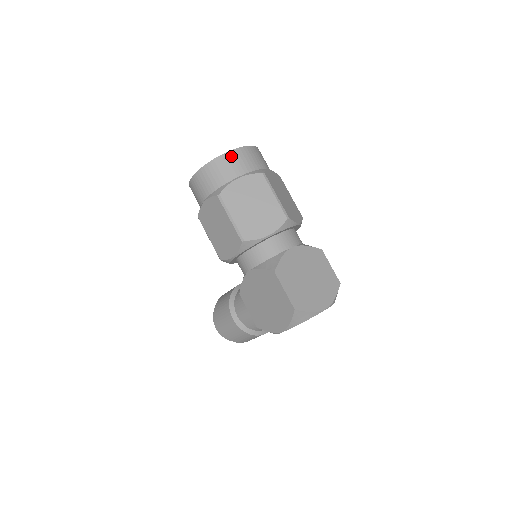
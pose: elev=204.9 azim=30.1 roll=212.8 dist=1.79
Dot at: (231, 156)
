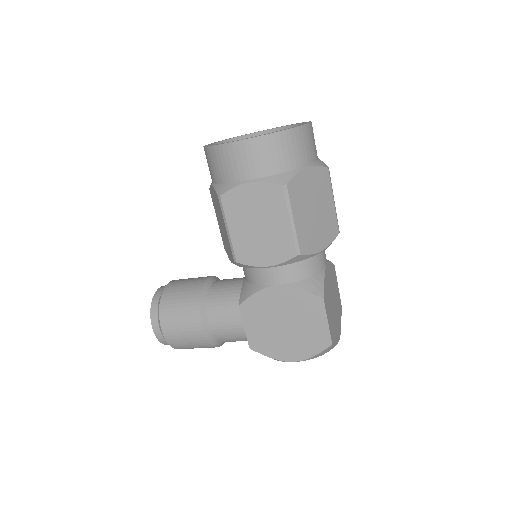
Dot at: (303, 133)
